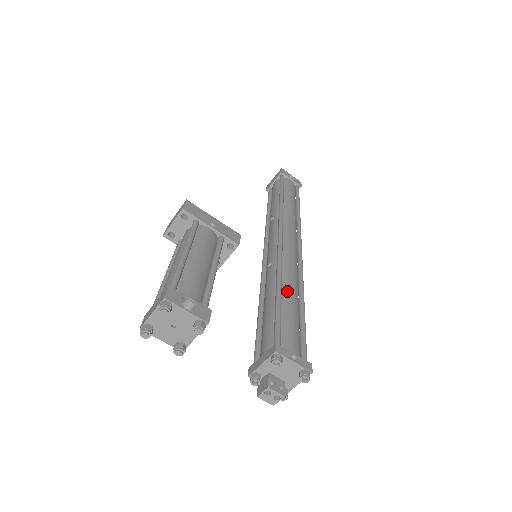
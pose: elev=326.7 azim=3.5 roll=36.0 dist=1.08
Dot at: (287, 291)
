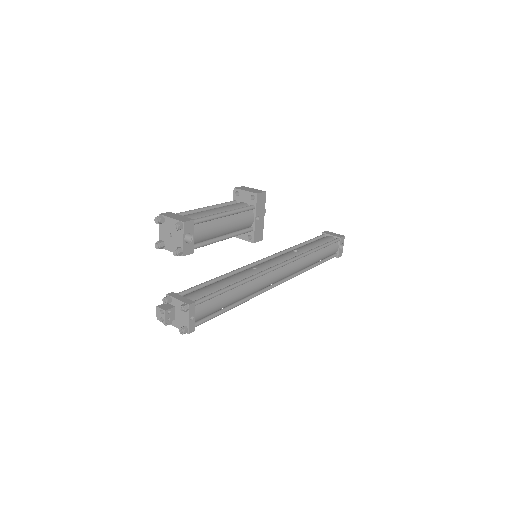
Dot at: (239, 291)
